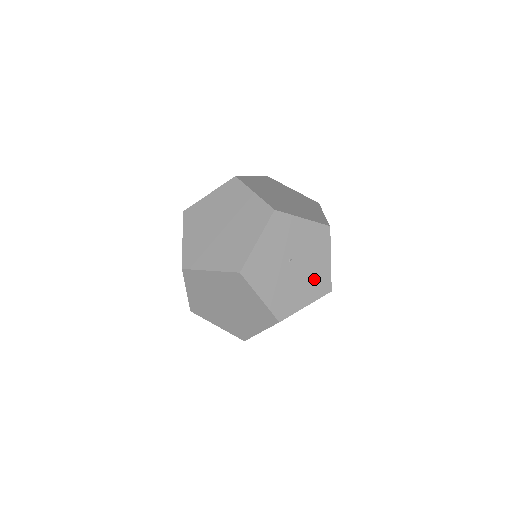
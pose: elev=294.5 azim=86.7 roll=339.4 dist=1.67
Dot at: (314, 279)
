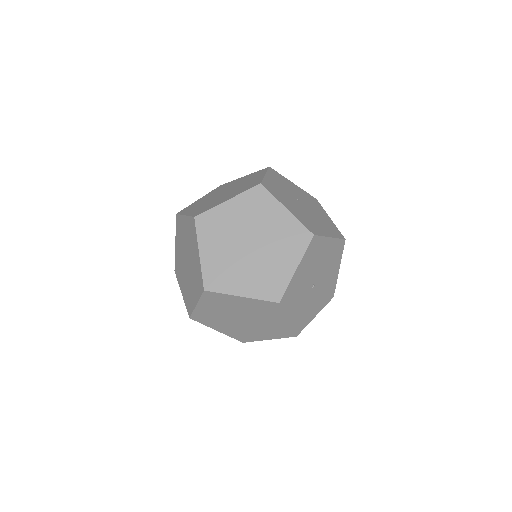
Dot at: (325, 223)
